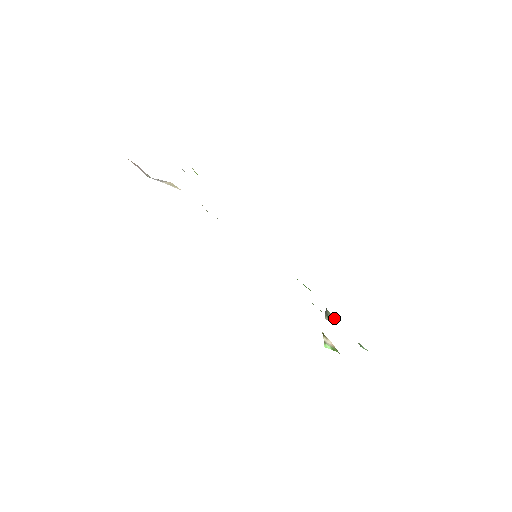
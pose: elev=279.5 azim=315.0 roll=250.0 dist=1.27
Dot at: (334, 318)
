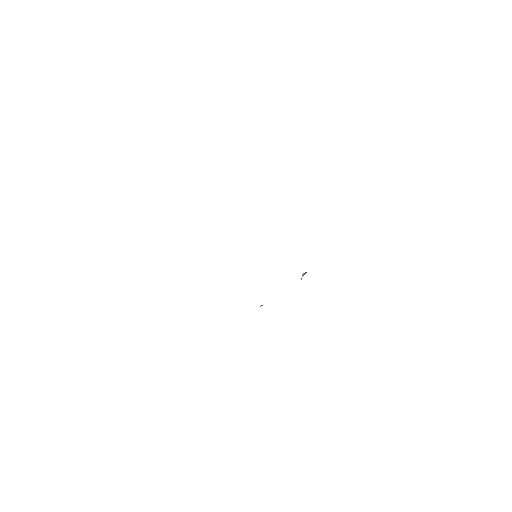
Dot at: occluded
